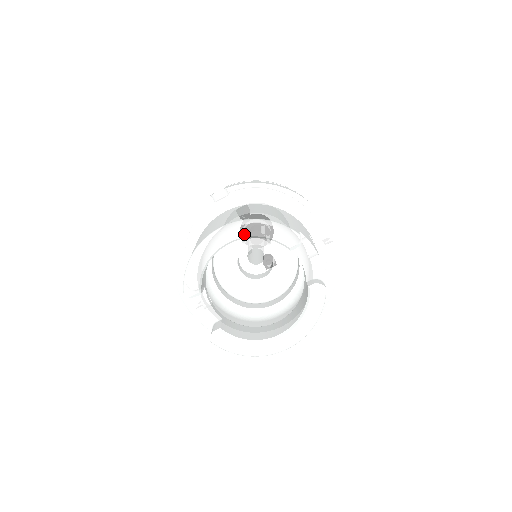
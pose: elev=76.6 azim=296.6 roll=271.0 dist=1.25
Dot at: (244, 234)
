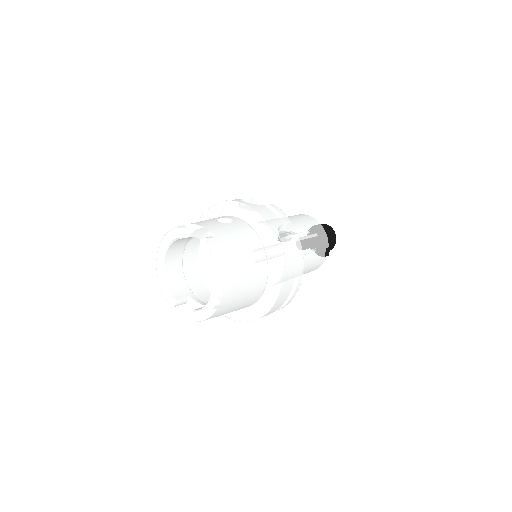
Dot at: (162, 253)
